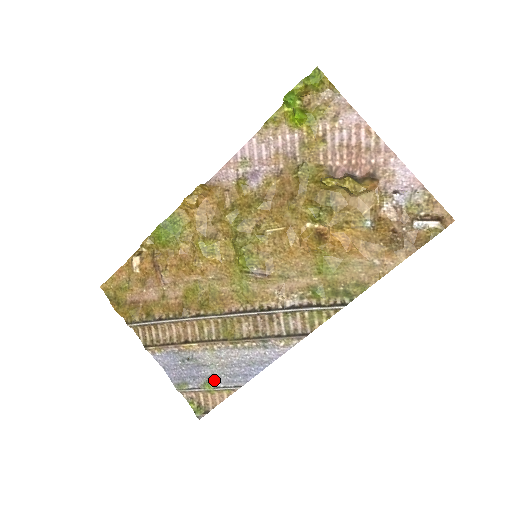
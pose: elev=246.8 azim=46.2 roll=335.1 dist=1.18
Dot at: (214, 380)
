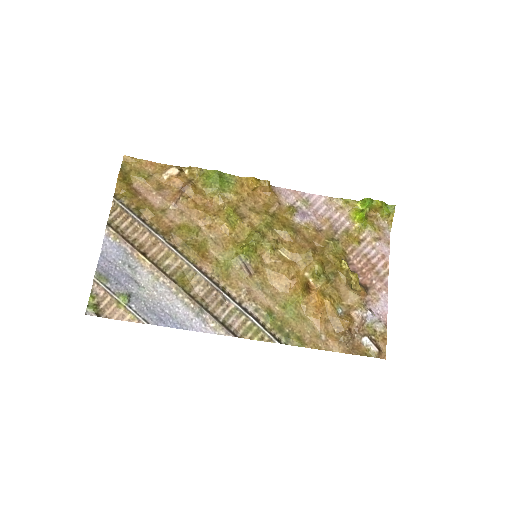
Dot at: (133, 299)
